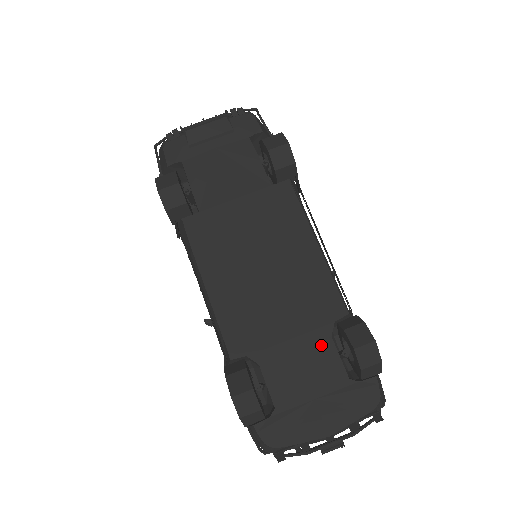
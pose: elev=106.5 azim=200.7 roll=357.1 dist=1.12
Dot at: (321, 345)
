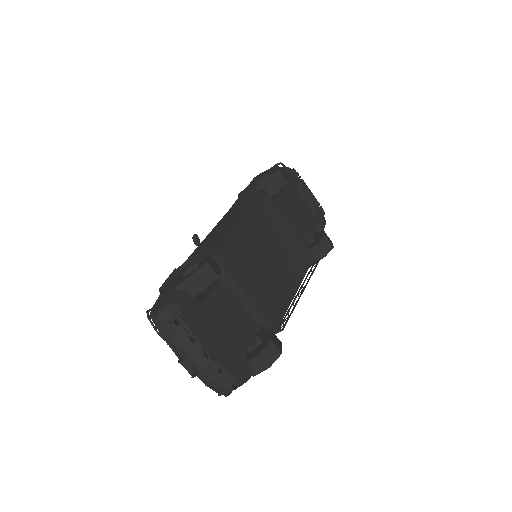
Dot at: (252, 320)
